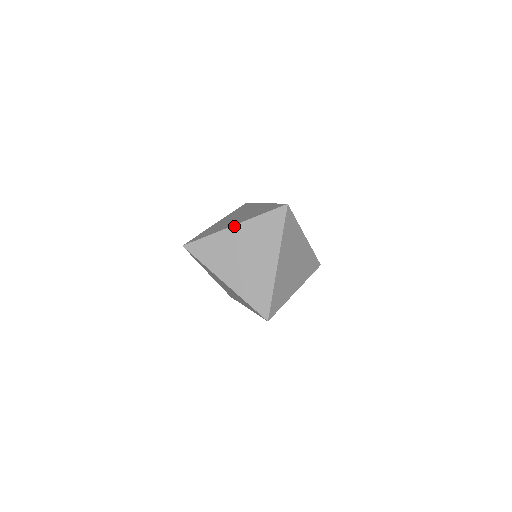
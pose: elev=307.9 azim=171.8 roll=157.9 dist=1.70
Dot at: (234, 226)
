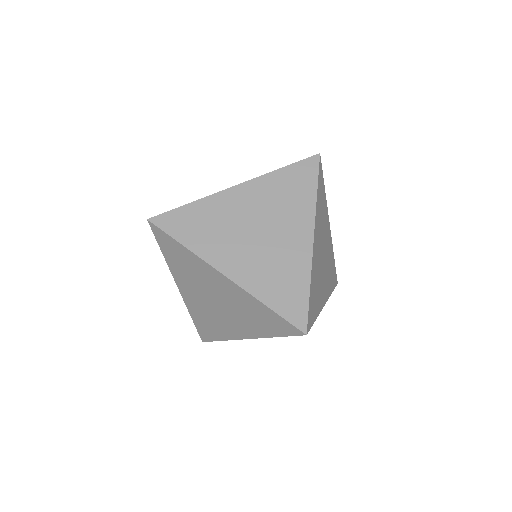
Dot at: (237, 186)
